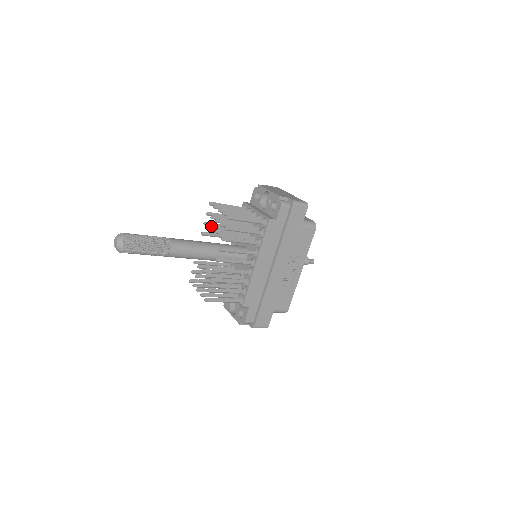
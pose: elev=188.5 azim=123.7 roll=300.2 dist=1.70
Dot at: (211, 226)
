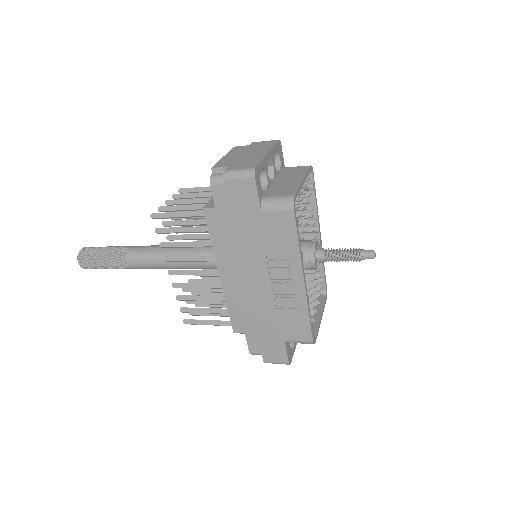
Dot at: occluded
